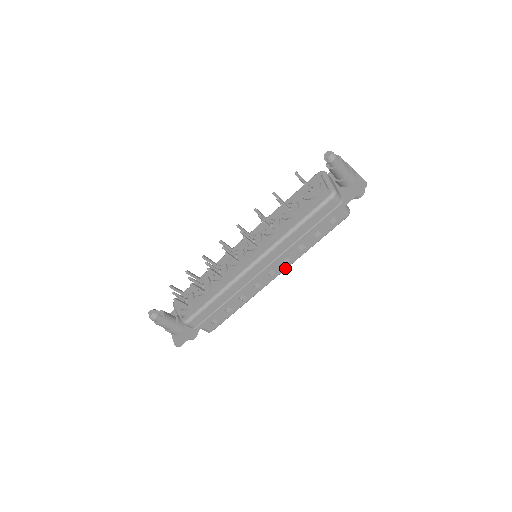
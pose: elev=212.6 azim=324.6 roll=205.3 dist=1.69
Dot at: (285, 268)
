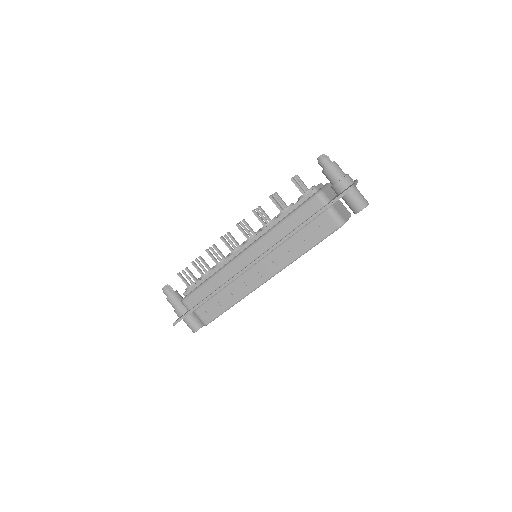
Dot at: (276, 272)
